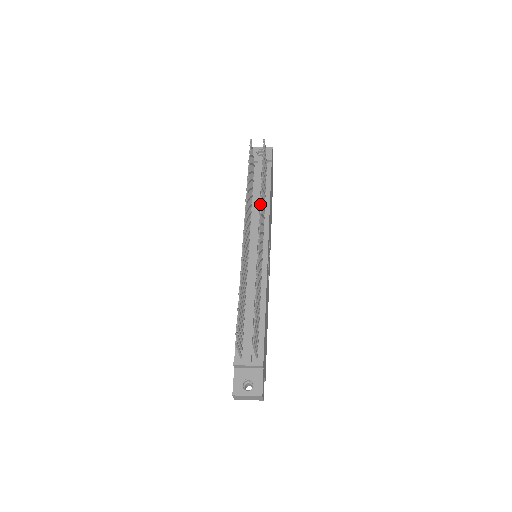
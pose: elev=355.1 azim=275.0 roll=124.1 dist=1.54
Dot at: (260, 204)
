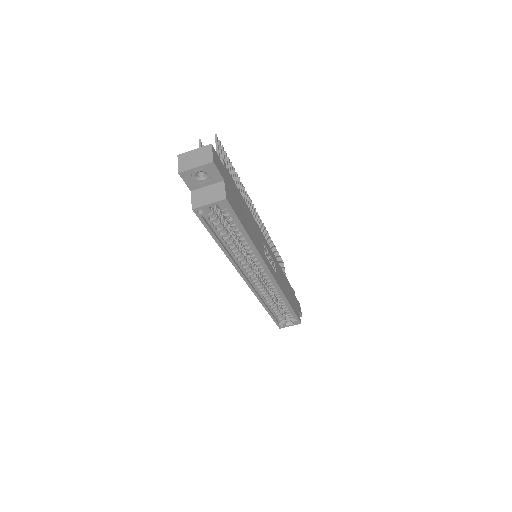
Dot at: occluded
